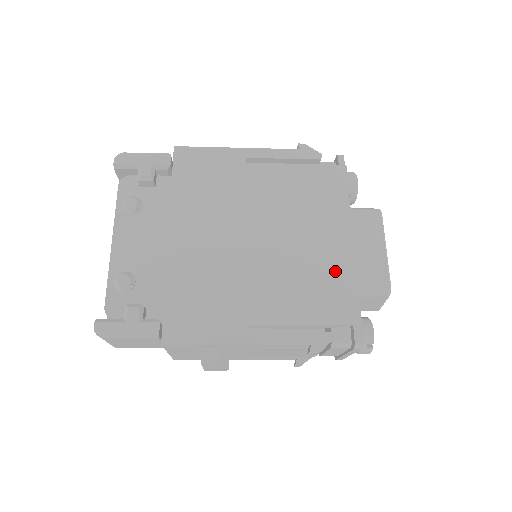
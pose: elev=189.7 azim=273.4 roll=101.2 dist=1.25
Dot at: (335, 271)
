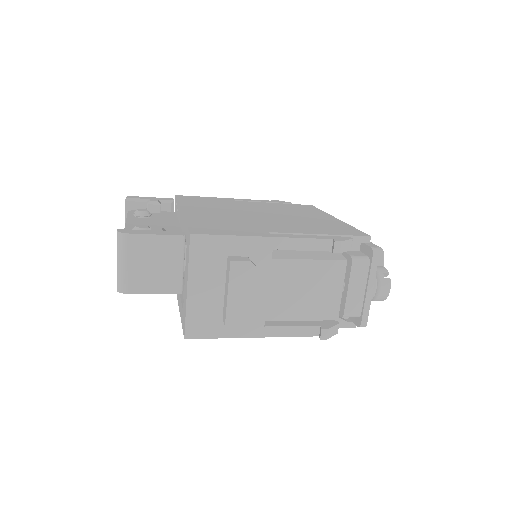
Dot at: (331, 224)
